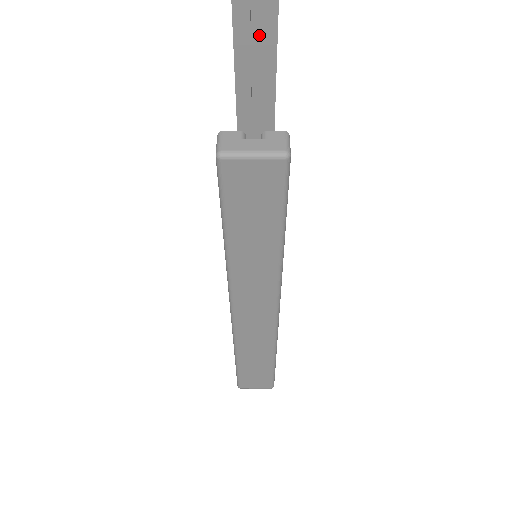
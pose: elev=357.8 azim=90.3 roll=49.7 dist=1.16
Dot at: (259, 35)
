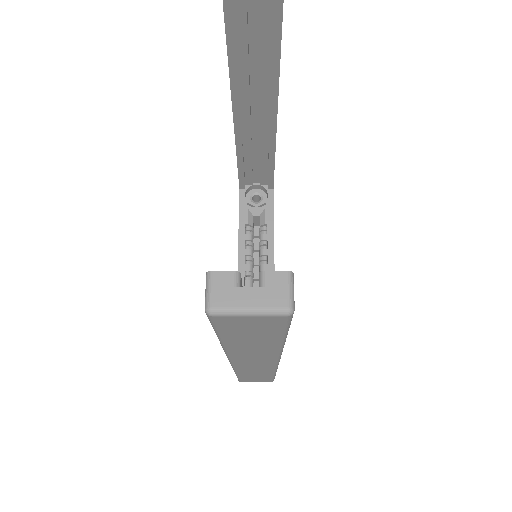
Dot at: (258, 20)
